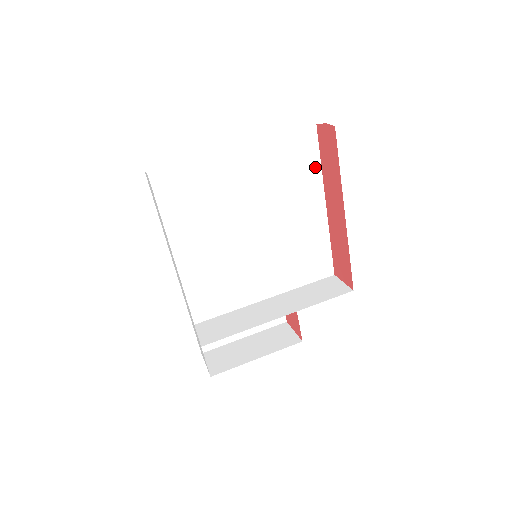
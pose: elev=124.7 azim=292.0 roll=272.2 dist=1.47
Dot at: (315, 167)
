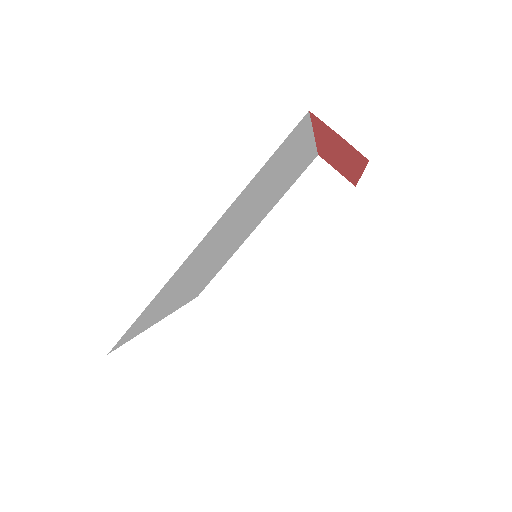
Dot at: (304, 136)
